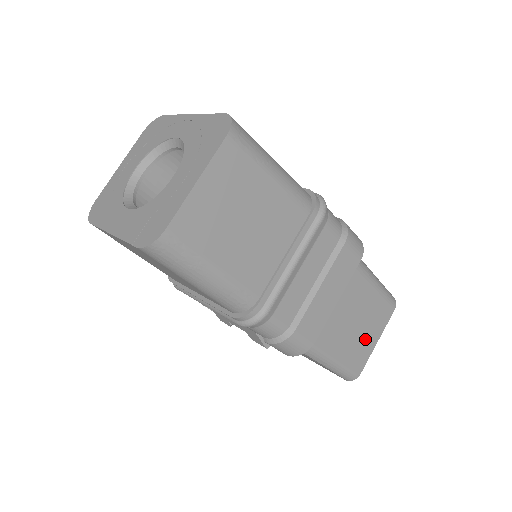
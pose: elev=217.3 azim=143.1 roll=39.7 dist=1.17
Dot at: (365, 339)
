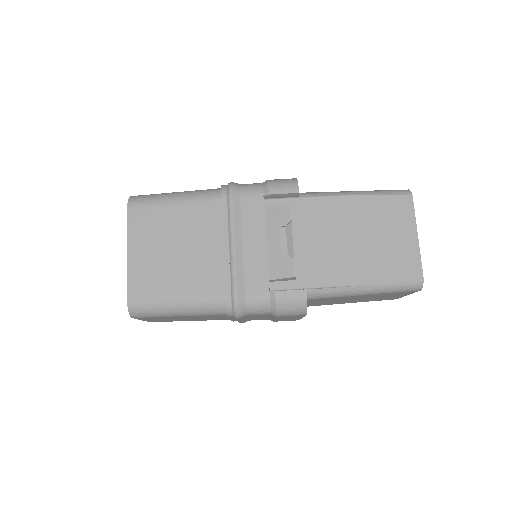
Dot at: occluded
